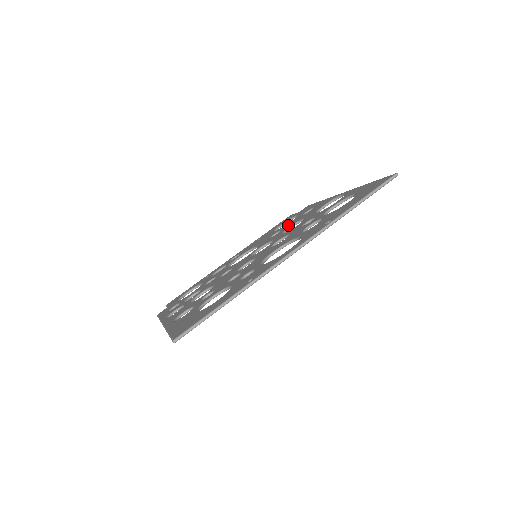
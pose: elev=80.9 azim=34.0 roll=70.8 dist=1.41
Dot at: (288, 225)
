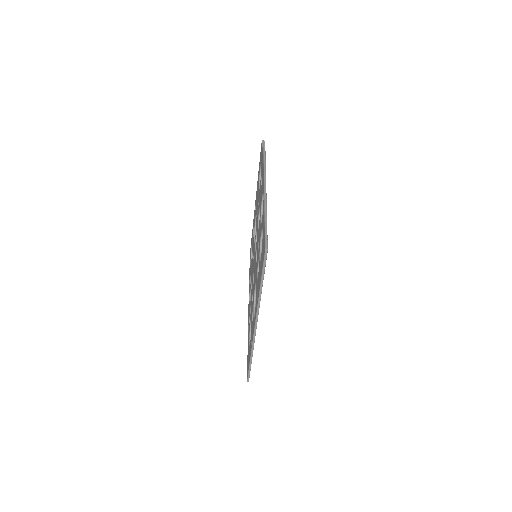
Dot at: occluded
